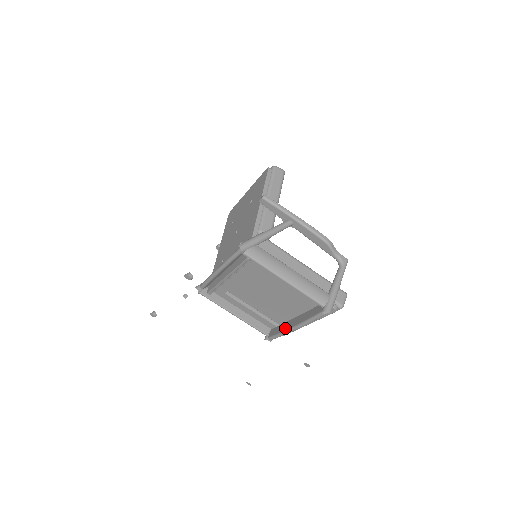
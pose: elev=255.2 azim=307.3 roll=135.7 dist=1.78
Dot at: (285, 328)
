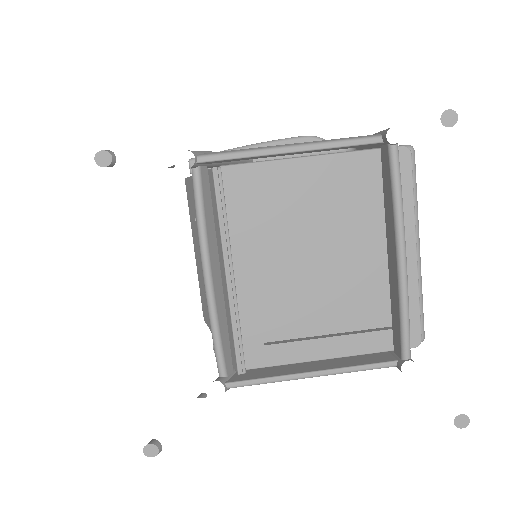
Dot at: (395, 285)
